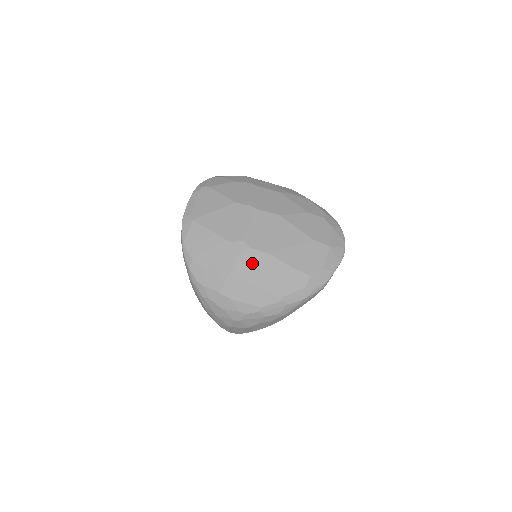
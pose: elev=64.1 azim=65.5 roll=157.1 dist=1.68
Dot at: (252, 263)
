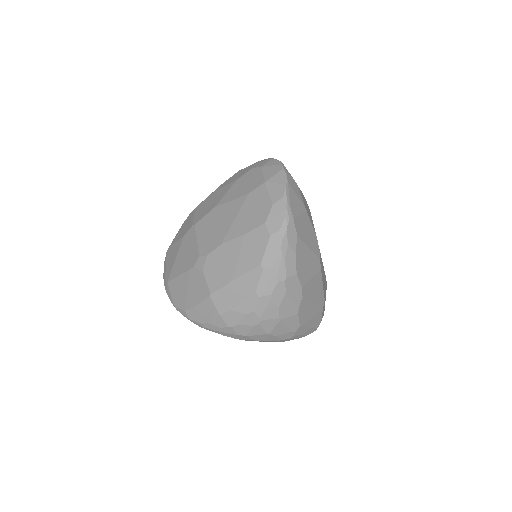
Dot at: (217, 265)
